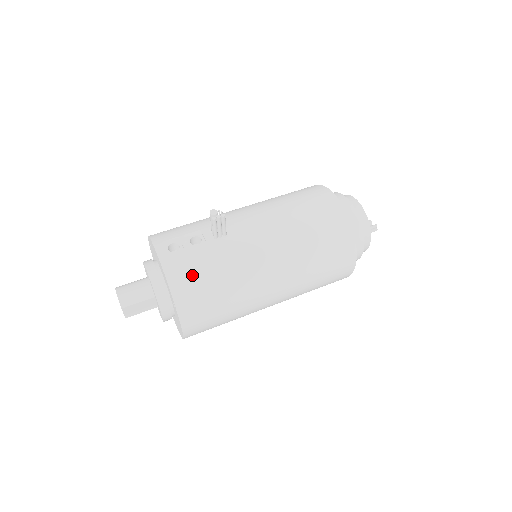
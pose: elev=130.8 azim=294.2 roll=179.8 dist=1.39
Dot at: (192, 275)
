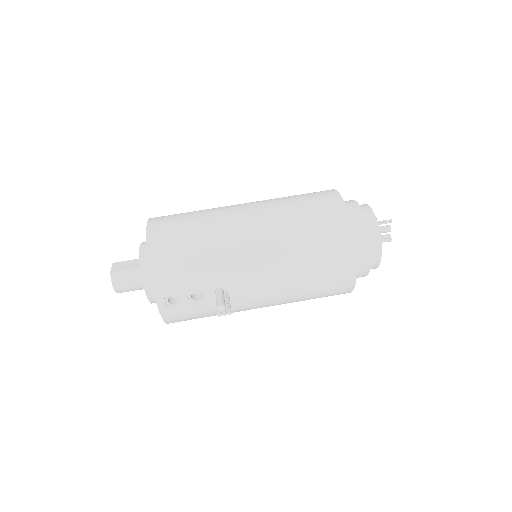
Dot at: (188, 318)
